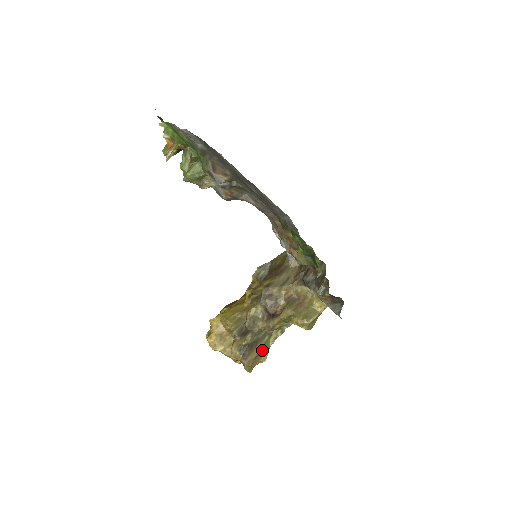
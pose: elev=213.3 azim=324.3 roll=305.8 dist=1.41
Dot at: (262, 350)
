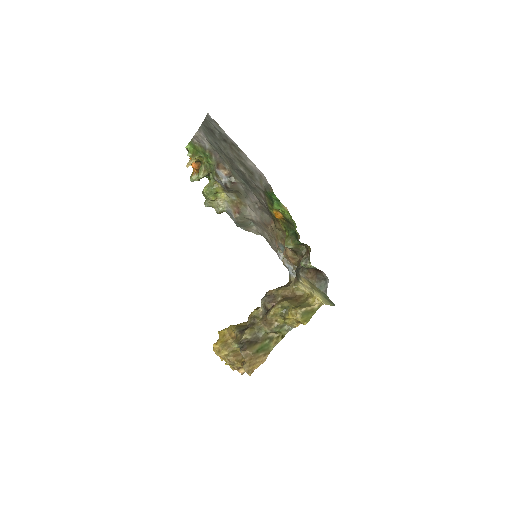
Dot at: (261, 350)
